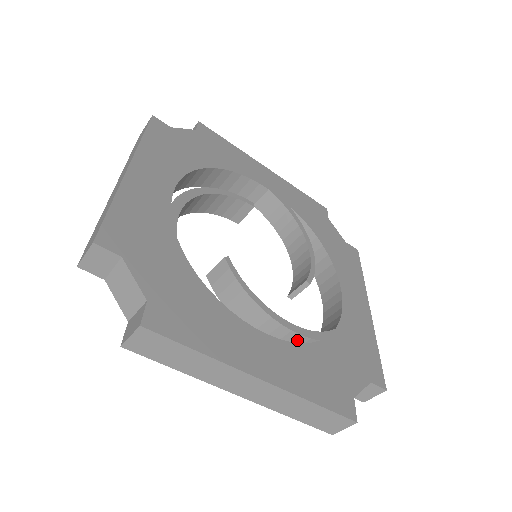
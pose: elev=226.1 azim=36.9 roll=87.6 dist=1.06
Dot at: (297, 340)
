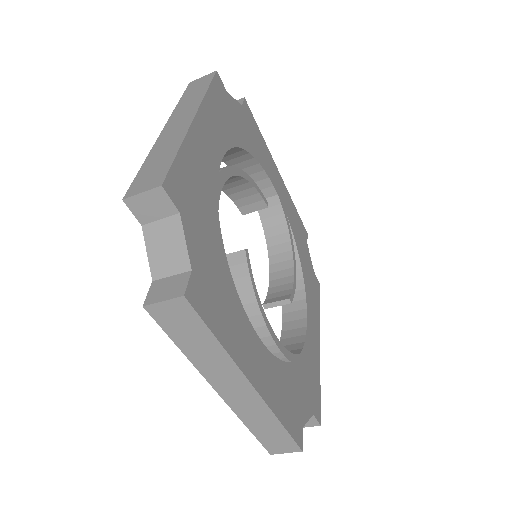
Dot at: (273, 354)
